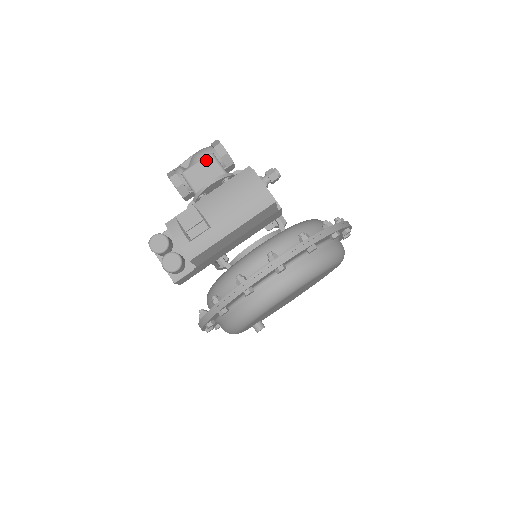
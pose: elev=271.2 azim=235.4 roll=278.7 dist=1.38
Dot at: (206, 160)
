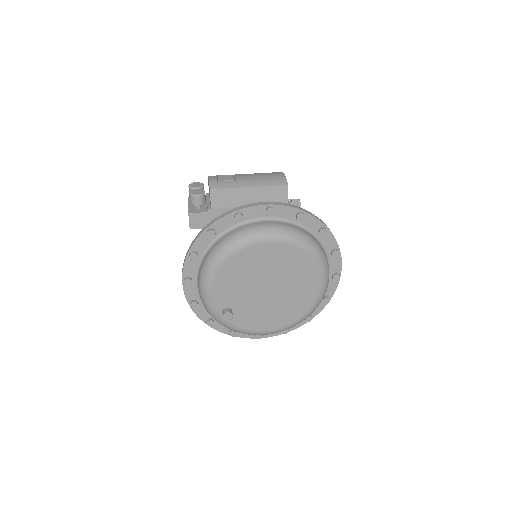
Dot at: occluded
